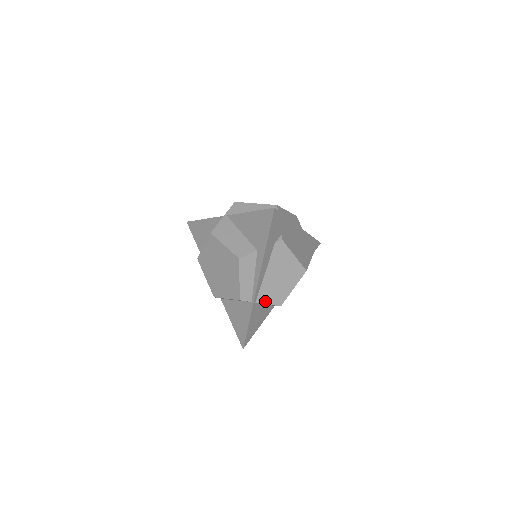
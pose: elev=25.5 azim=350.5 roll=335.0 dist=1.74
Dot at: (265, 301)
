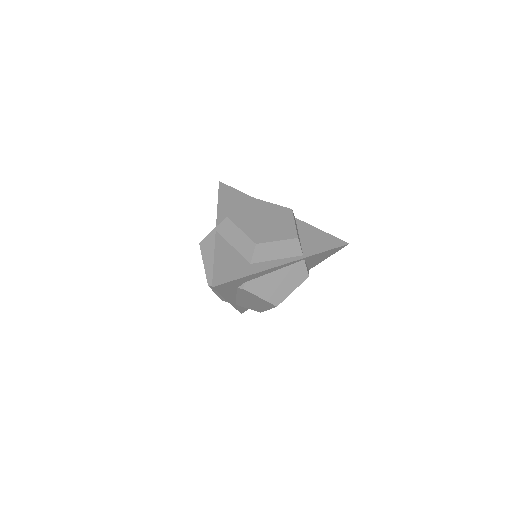
Dot at: (245, 307)
